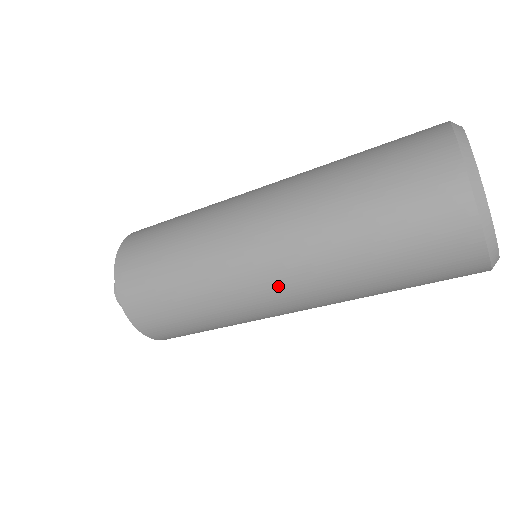
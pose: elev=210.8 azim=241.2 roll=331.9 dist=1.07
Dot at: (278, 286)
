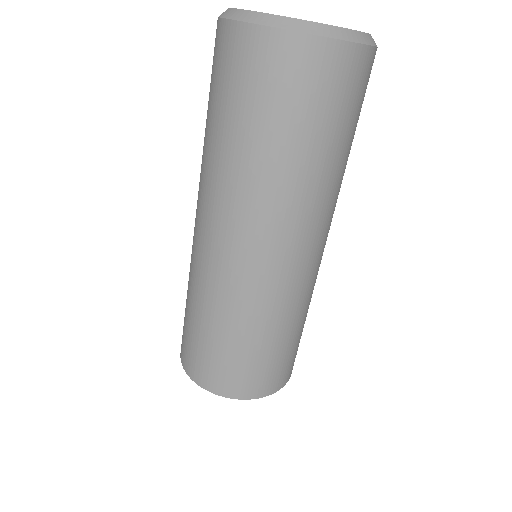
Dot at: (284, 253)
